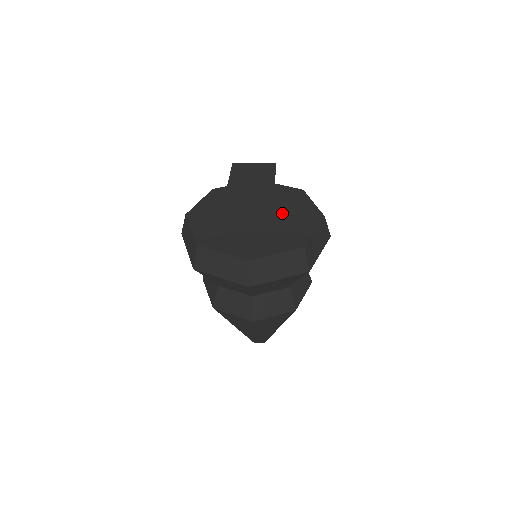
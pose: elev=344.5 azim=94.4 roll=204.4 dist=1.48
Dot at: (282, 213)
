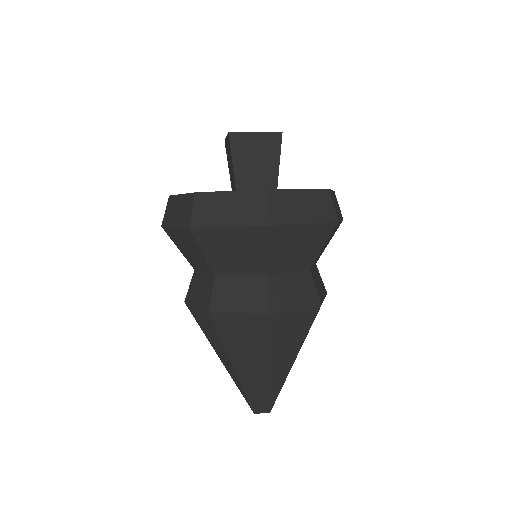
Dot at: occluded
